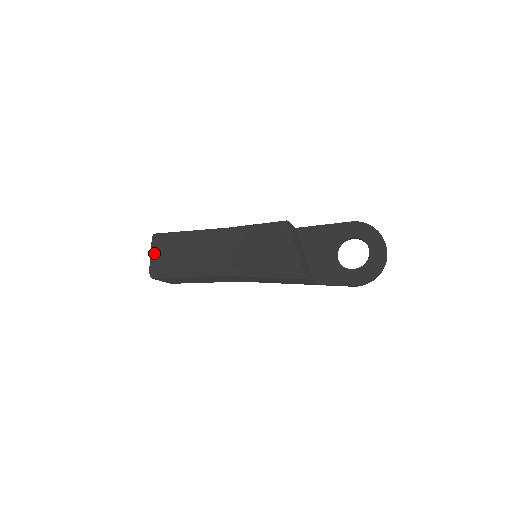
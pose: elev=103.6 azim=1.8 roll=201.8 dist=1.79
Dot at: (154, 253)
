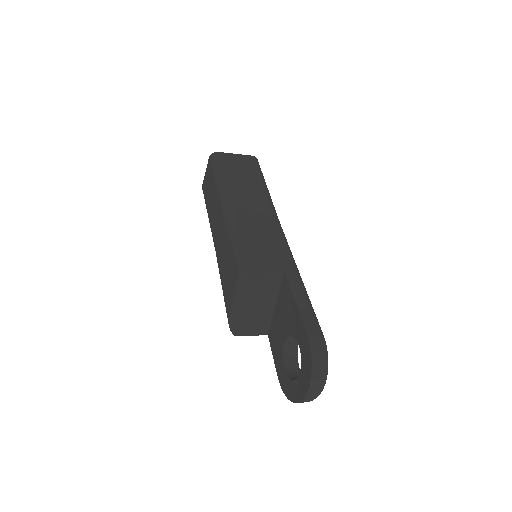
Dot at: (206, 174)
